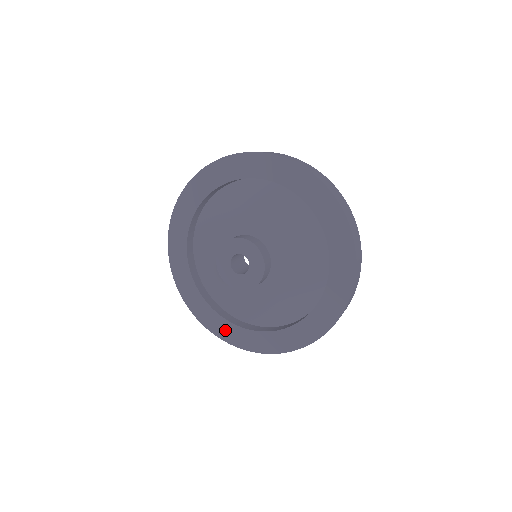
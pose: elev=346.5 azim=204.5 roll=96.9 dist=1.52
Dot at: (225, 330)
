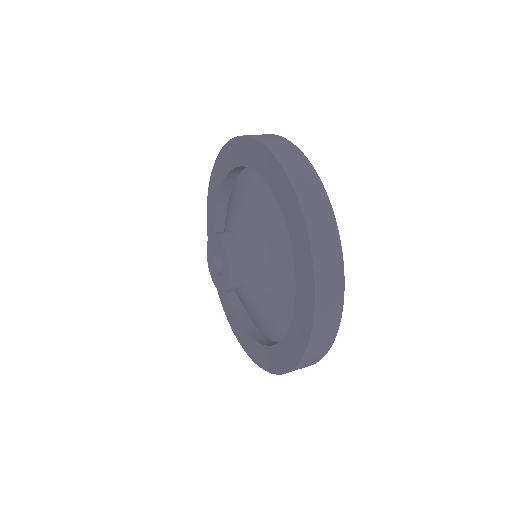
Dot at: (224, 299)
